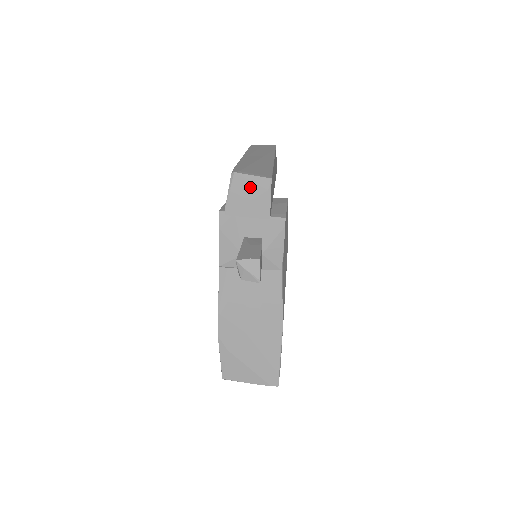
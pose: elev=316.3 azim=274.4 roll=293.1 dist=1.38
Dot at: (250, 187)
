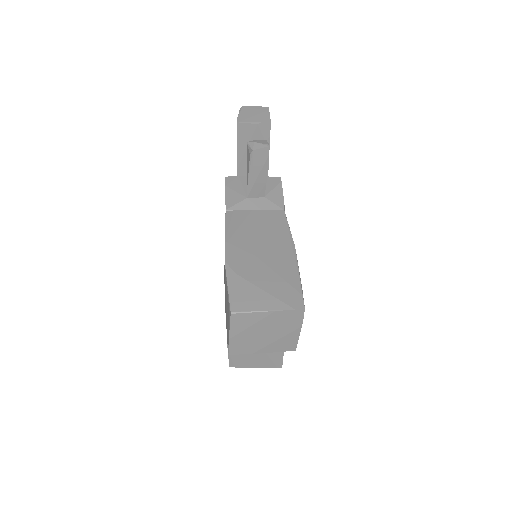
Dot at: (254, 111)
